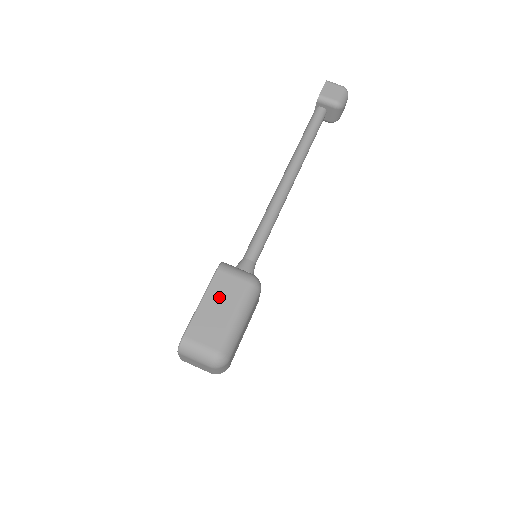
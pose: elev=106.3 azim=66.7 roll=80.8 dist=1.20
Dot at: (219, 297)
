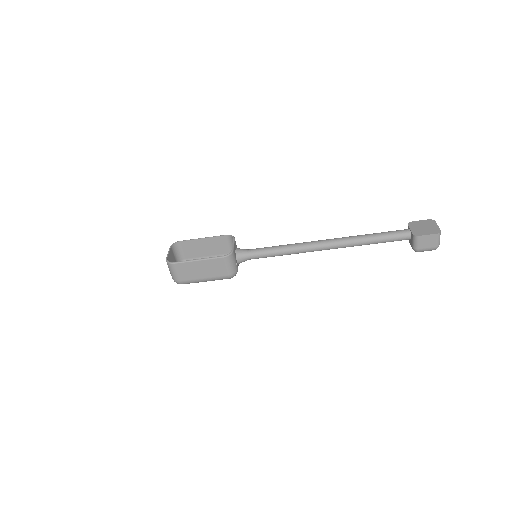
Dot at: (208, 267)
